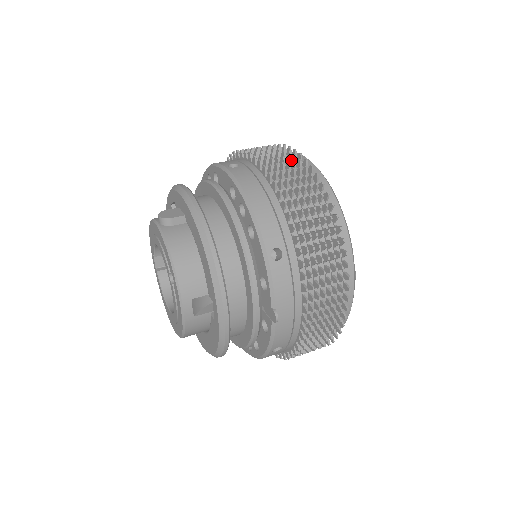
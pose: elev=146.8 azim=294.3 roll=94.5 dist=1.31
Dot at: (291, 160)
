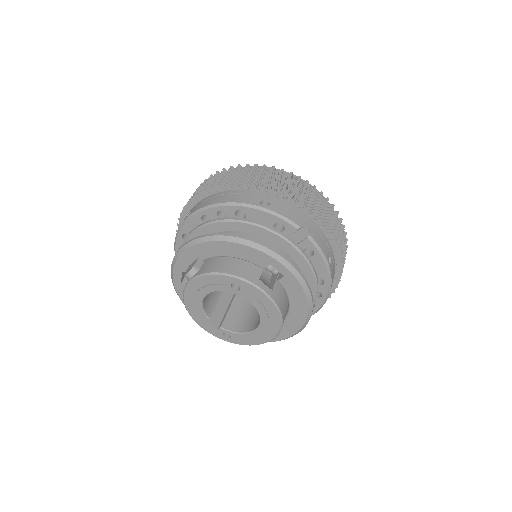
Dot at: occluded
